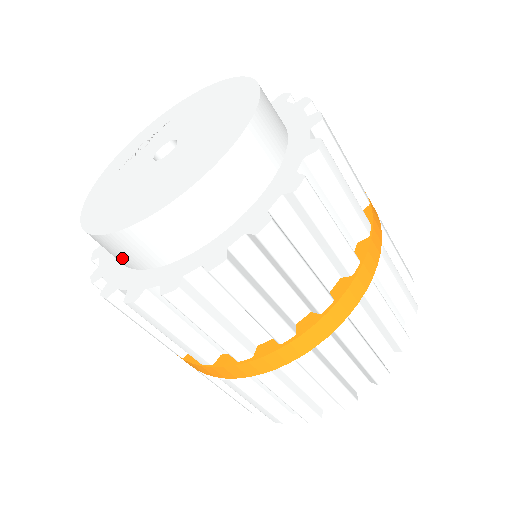
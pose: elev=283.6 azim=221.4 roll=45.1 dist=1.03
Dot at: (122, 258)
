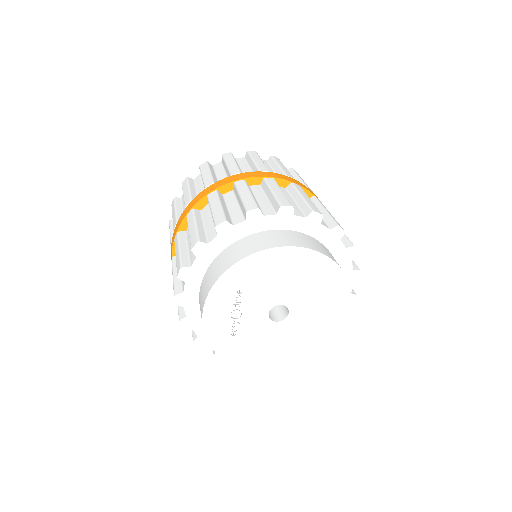
Dot at: occluded
